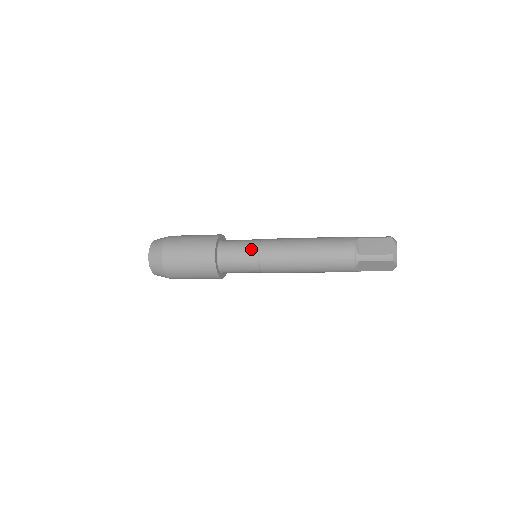
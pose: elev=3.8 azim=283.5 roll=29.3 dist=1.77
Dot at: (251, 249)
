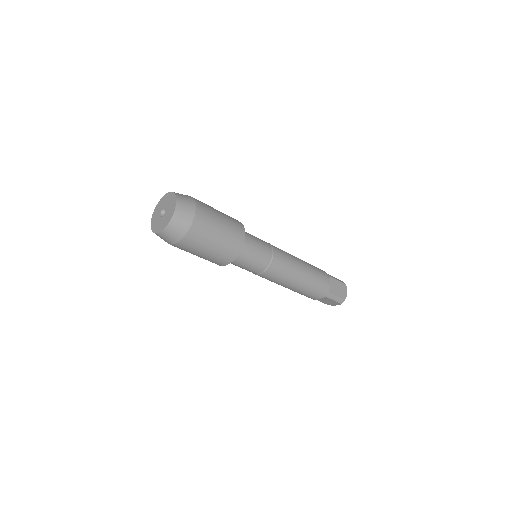
Dot at: (267, 256)
